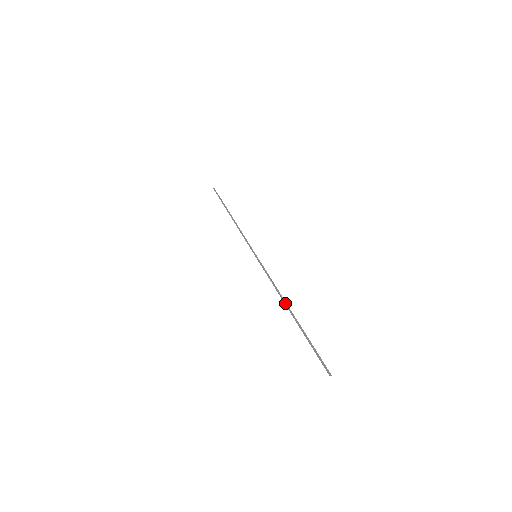
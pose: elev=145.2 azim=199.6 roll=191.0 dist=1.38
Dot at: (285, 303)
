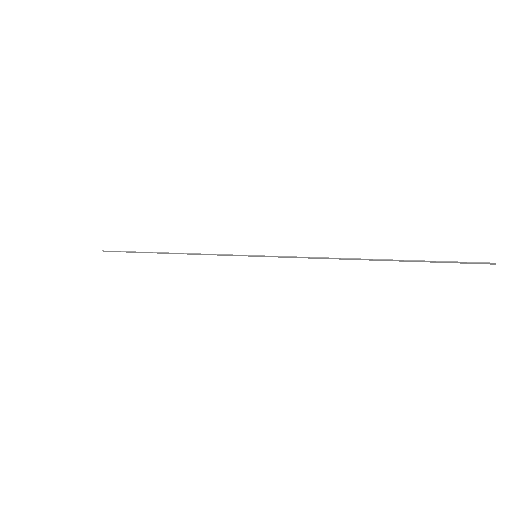
Dot at: (355, 258)
